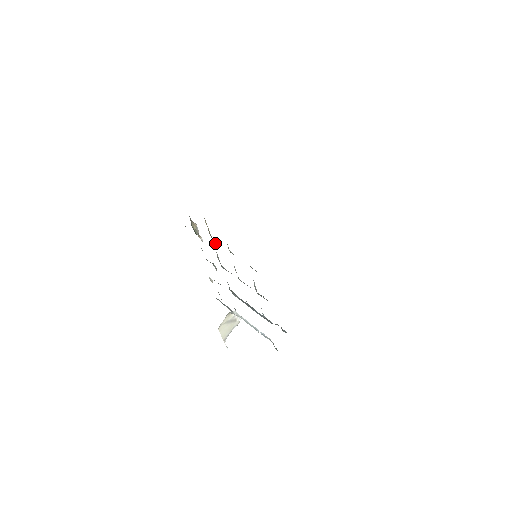
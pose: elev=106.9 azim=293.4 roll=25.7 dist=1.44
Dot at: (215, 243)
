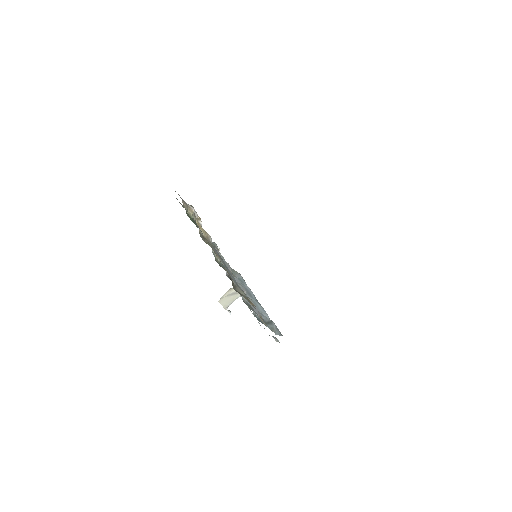
Dot at: occluded
